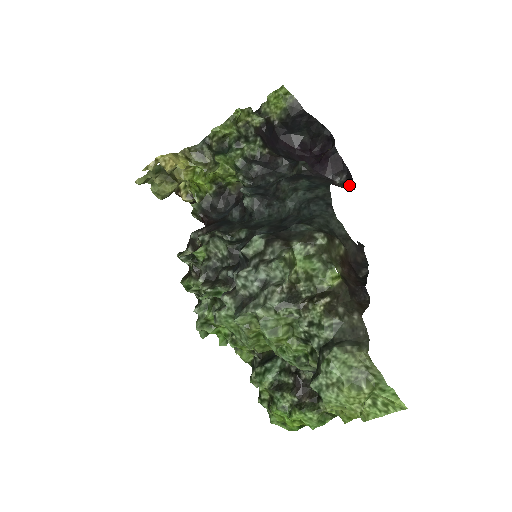
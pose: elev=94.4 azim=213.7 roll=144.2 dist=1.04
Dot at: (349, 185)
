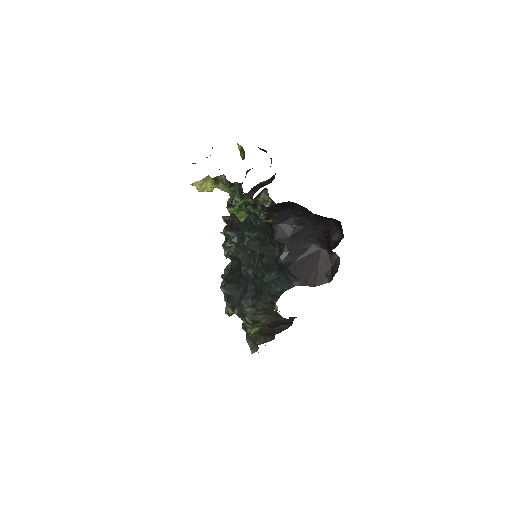
Dot at: (331, 274)
